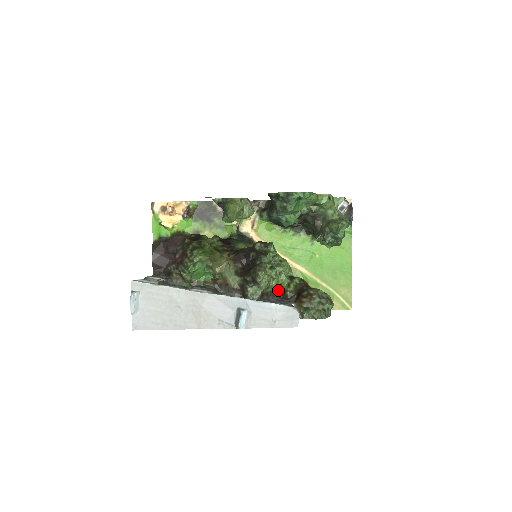
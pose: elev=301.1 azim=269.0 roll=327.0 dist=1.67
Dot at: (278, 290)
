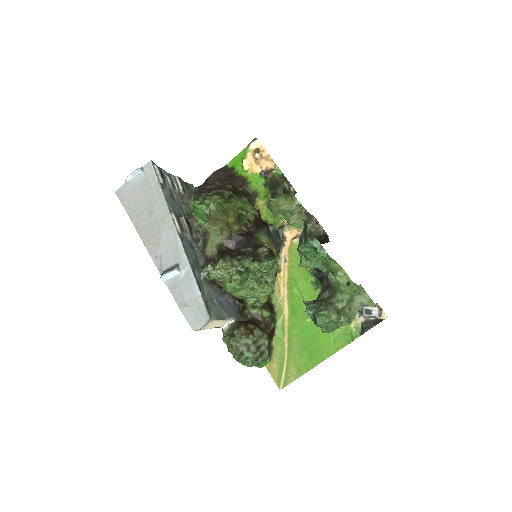
Dot at: (243, 300)
